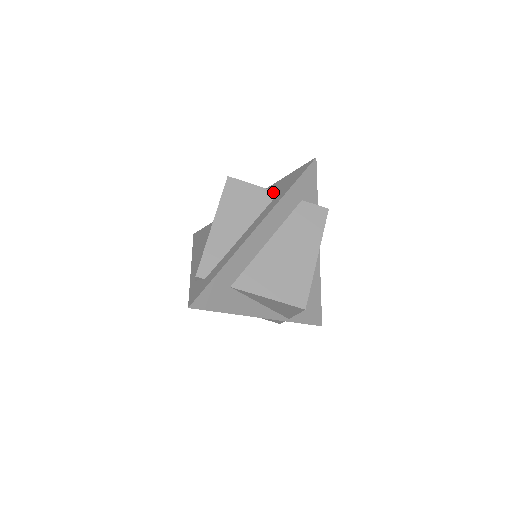
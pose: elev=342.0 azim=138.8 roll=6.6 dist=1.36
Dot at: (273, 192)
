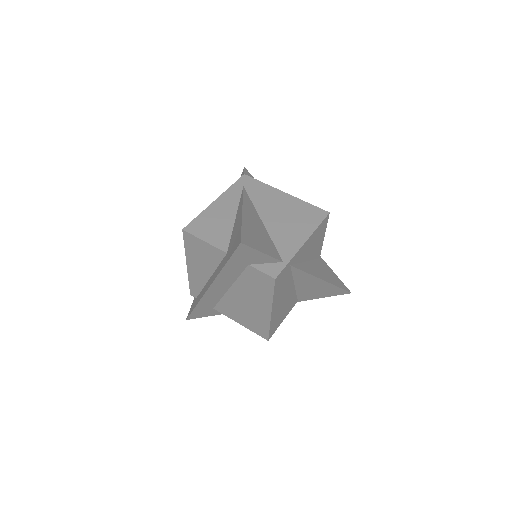
Dot at: (222, 252)
